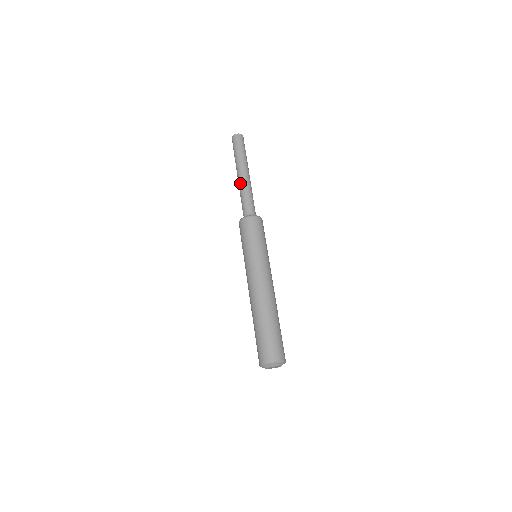
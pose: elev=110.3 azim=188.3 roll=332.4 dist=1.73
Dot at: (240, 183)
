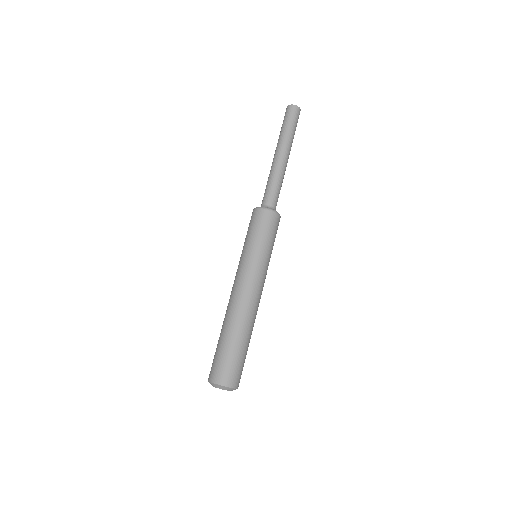
Dot at: (275, 165)
